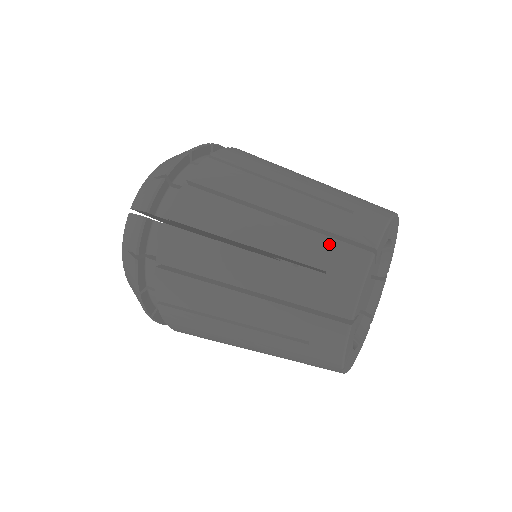
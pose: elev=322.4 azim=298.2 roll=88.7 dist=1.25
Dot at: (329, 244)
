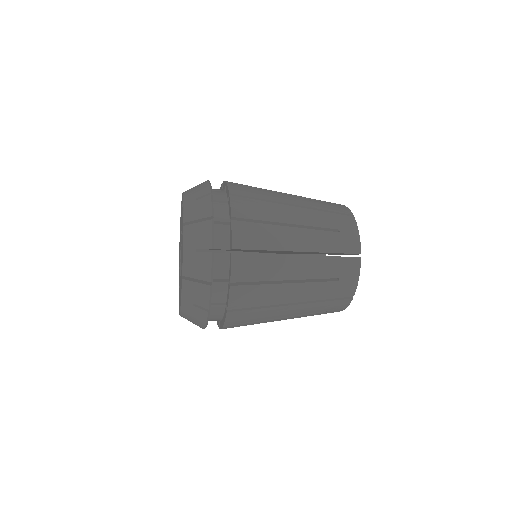
Dot at: (332, 216)
